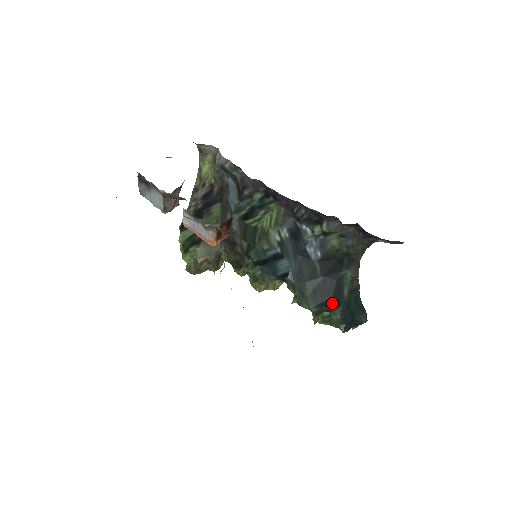
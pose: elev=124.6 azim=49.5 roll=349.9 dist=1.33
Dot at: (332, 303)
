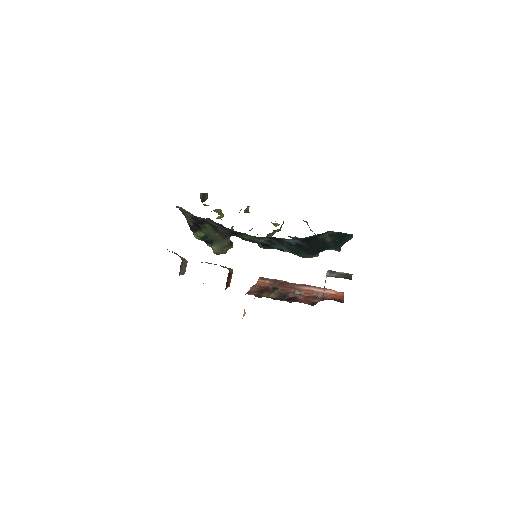
Dot at: (322, 249)
